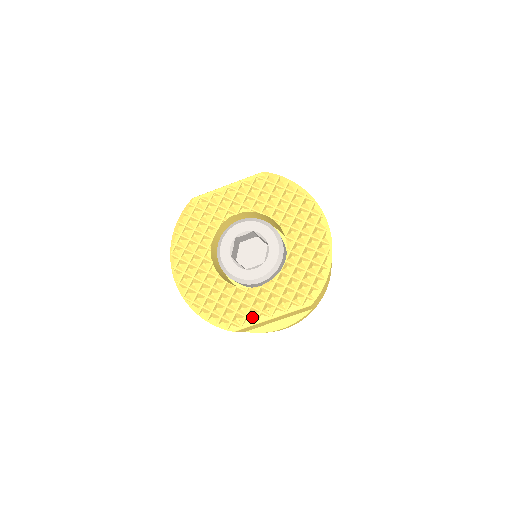
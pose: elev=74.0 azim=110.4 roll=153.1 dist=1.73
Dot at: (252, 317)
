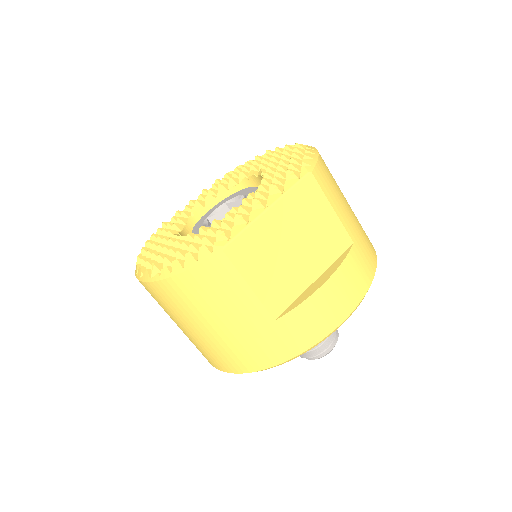
Dot at: (239, 220)
